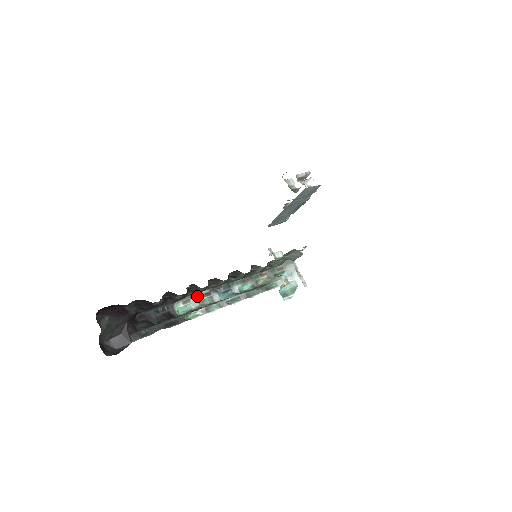
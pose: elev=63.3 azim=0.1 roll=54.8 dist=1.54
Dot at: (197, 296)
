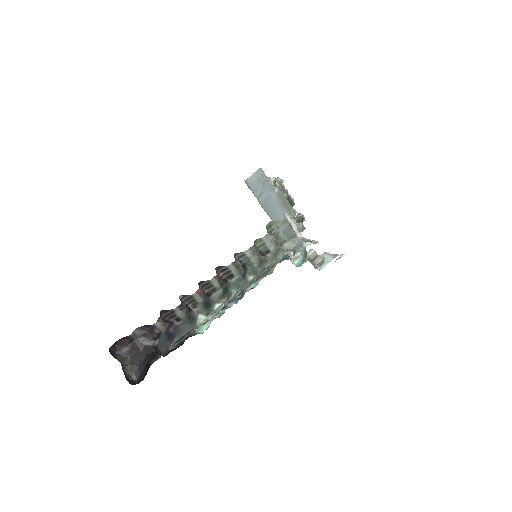
Dot at: (215, 314)
